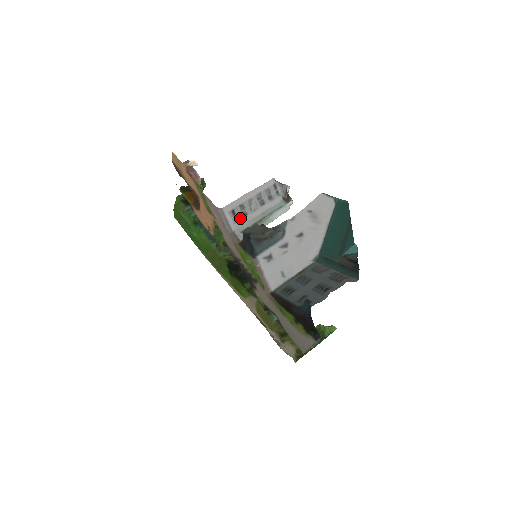
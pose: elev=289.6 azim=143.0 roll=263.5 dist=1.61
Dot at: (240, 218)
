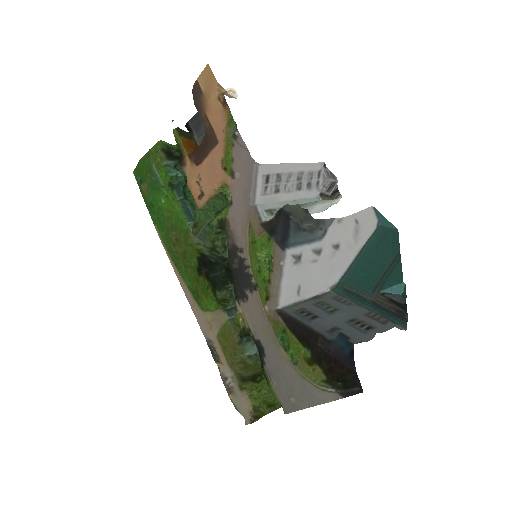
Dot at: (270, 191)
